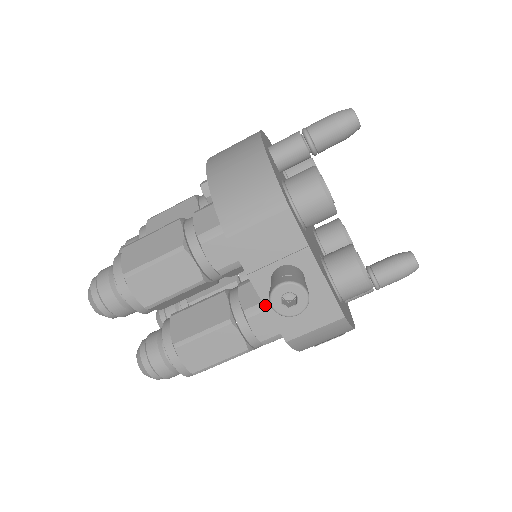
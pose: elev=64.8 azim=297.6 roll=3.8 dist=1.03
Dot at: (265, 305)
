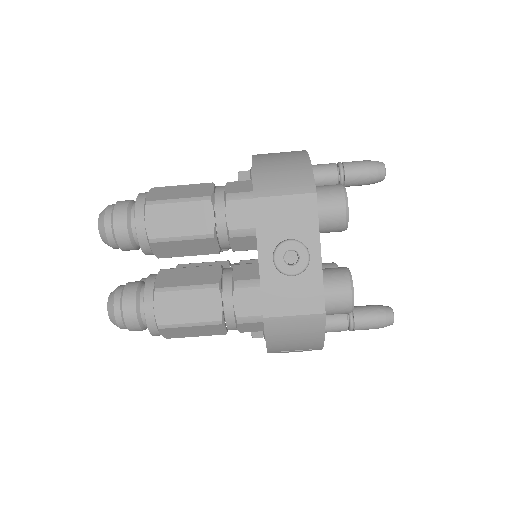
Dot at: (260, 272)
